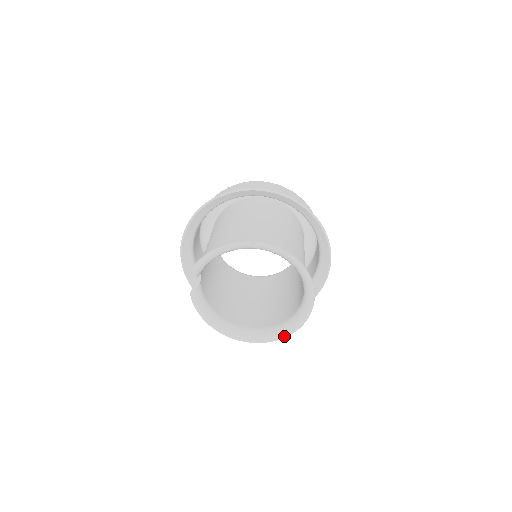
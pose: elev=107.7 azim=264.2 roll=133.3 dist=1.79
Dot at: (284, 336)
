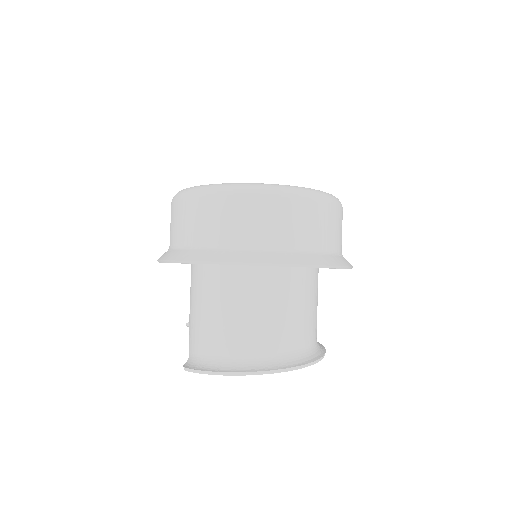
Dot at: occluded
